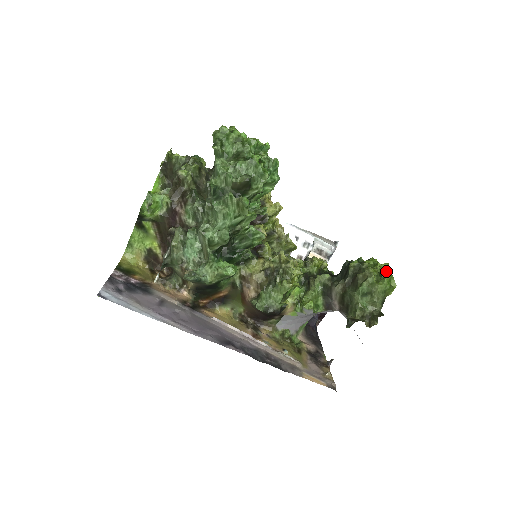
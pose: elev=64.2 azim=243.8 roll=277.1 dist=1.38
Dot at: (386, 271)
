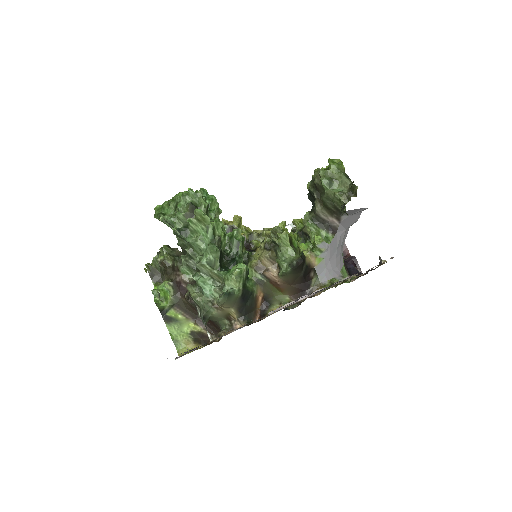
Dot at: occluded
